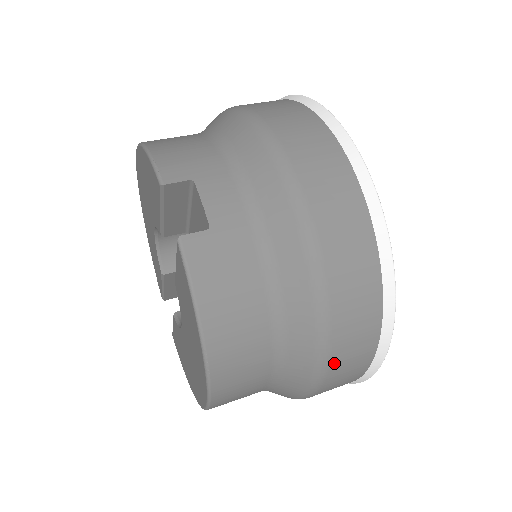
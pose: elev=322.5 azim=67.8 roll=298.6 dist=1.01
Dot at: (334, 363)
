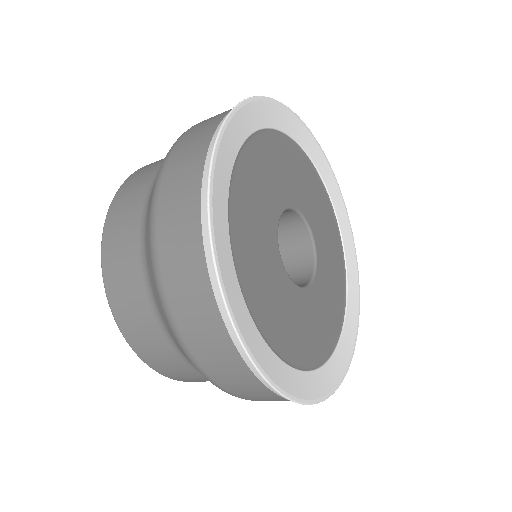
Dot at: (163, 195)
